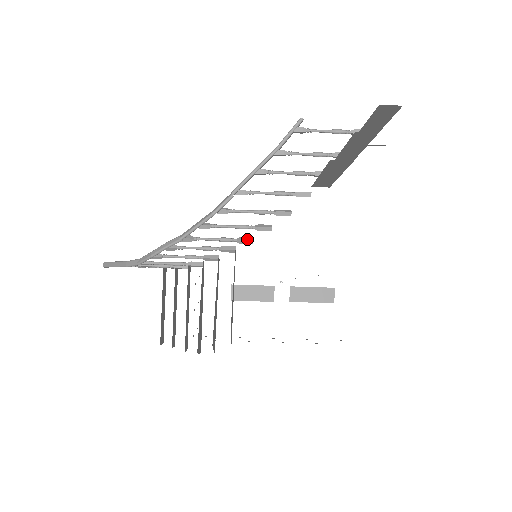
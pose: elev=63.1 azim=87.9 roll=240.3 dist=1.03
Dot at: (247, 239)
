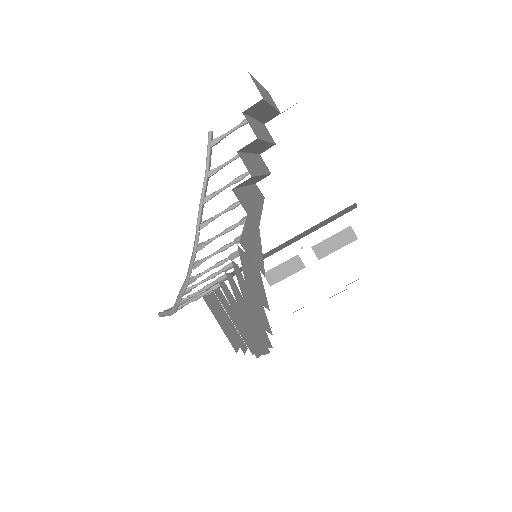
Dot at: (236, 253)
